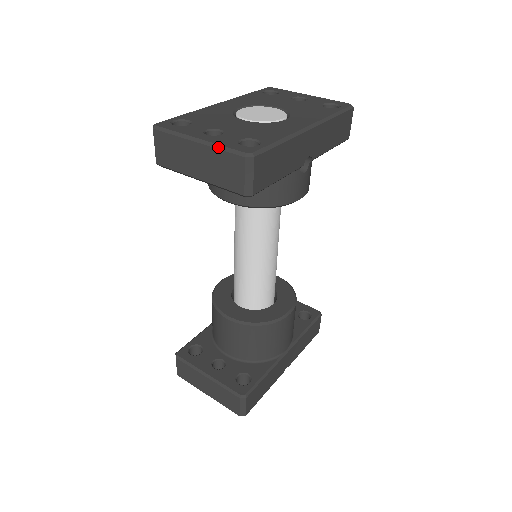
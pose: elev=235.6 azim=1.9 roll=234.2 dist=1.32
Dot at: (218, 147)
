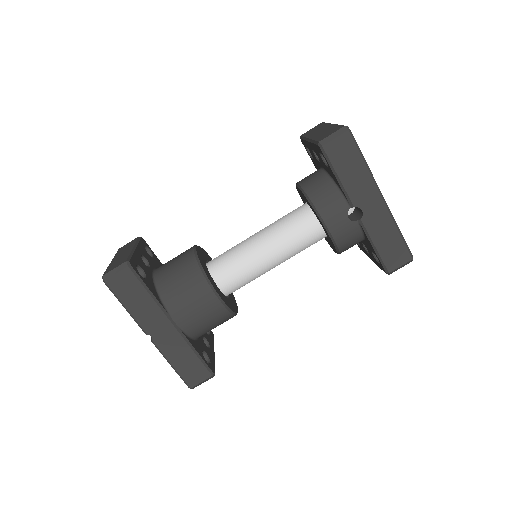
Dot at: occluded
